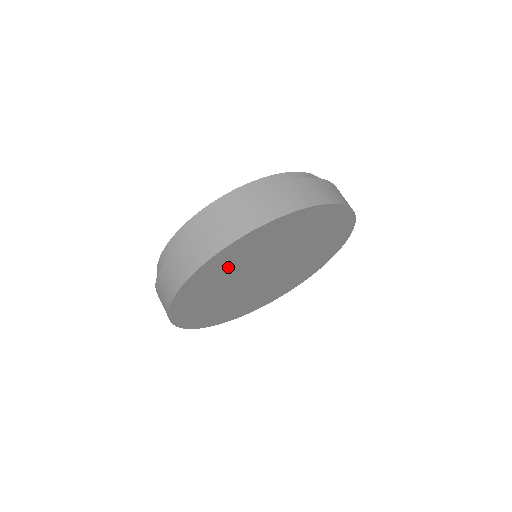
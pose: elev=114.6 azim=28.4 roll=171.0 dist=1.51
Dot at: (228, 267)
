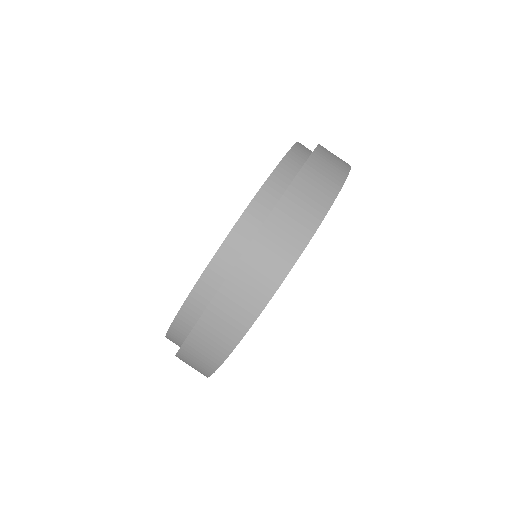
Dot at: occluded
